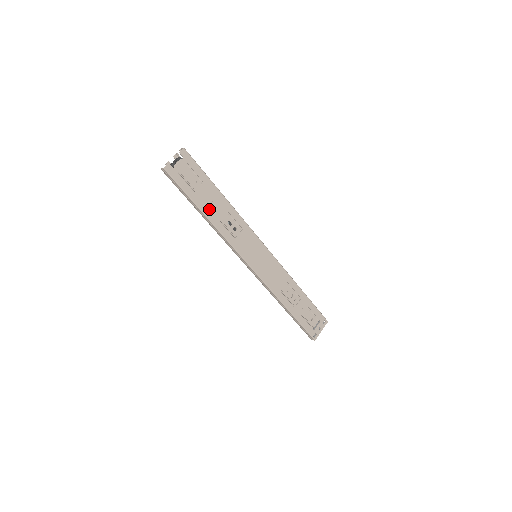
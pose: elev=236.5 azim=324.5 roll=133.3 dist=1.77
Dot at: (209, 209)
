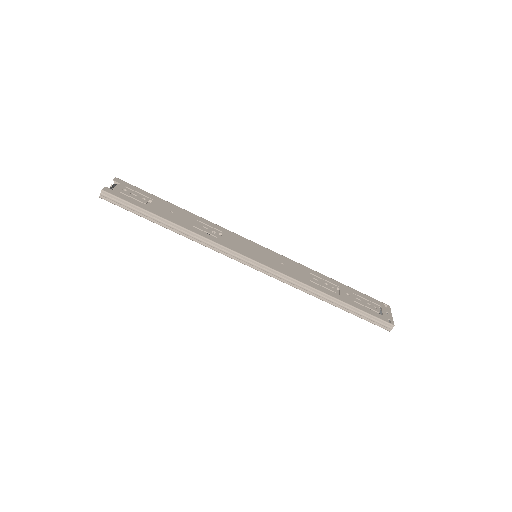
Dot at: (173, 218)
